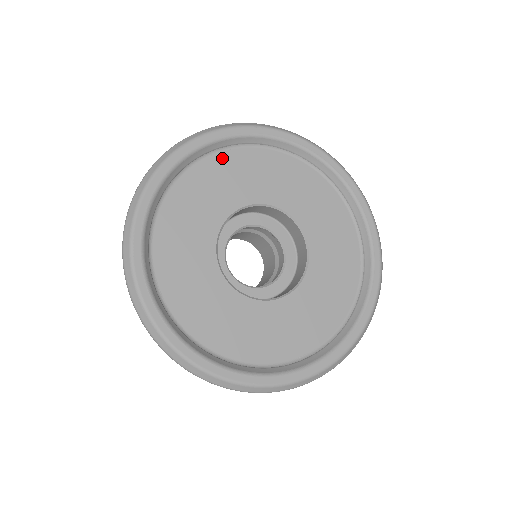
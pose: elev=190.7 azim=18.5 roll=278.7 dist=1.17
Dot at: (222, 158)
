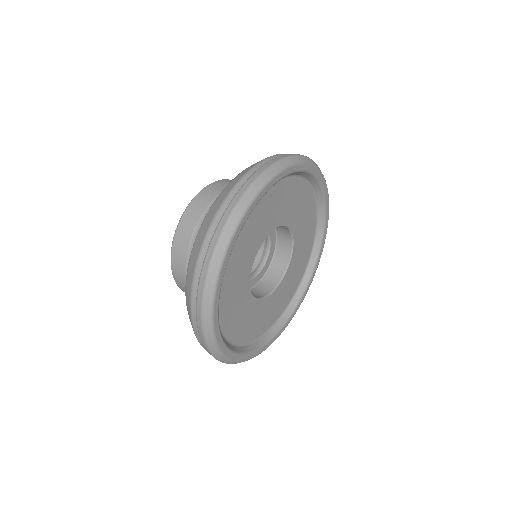
Dot at: (275, 189)
